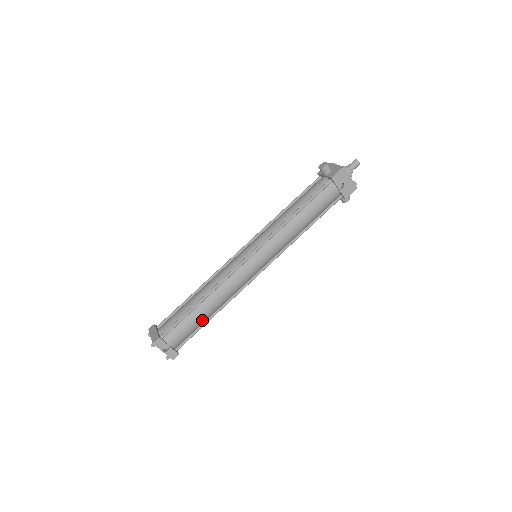
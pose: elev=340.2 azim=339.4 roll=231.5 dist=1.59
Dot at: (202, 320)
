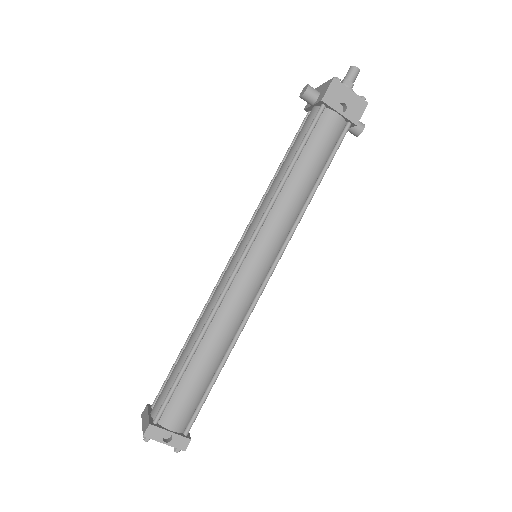
Dot at: (207, 377)
